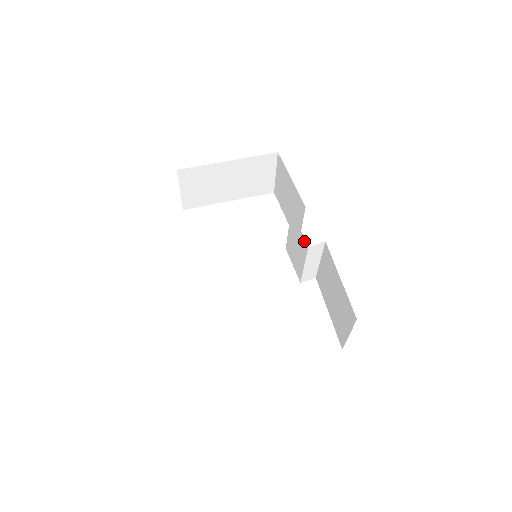
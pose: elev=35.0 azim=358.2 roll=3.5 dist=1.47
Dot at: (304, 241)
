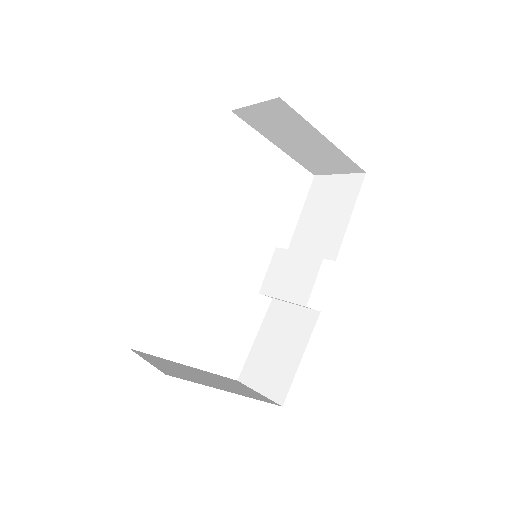
Dot at: (307, 295)
